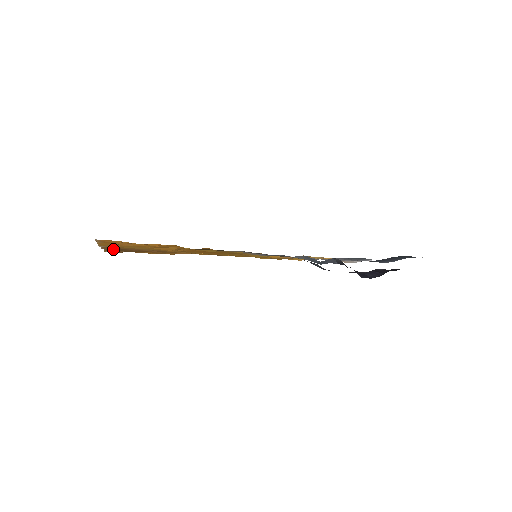
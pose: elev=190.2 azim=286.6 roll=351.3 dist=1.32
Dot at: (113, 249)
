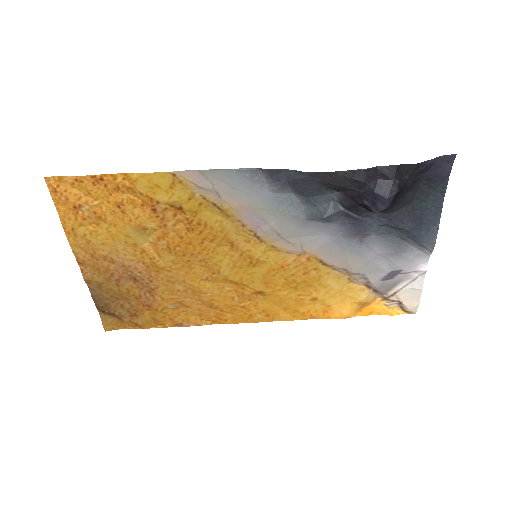
Dot at: (105, 300)
